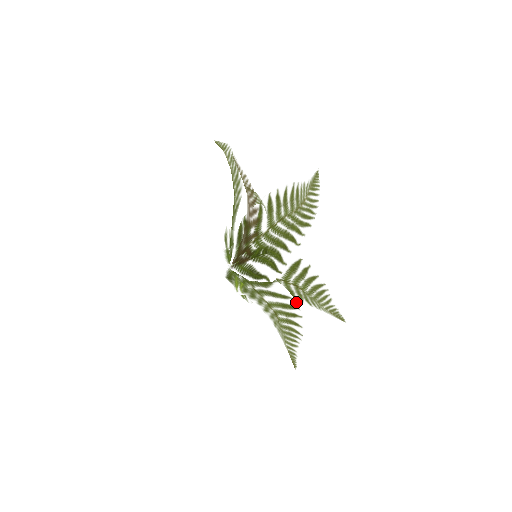
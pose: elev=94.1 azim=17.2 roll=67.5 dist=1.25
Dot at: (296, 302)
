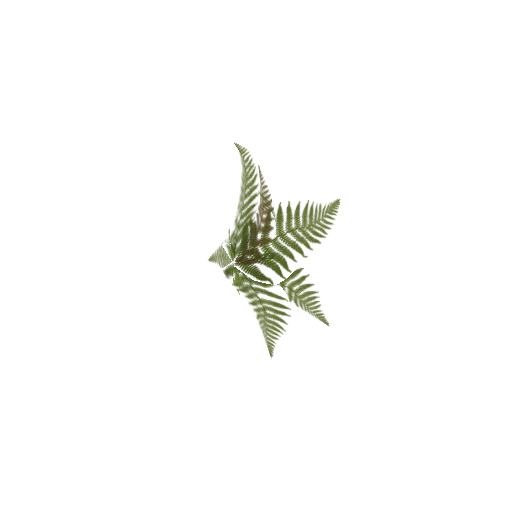
Dot at: occluded
